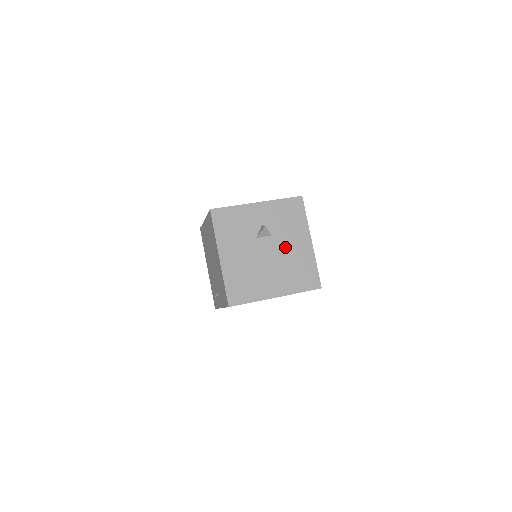
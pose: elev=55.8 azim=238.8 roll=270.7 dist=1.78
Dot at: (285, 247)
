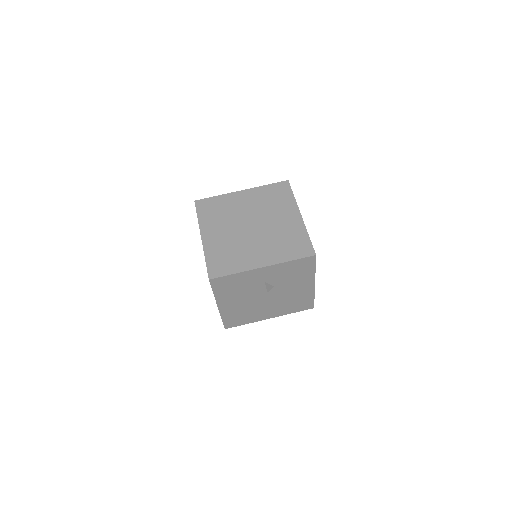
Dot at: (286, 291)
